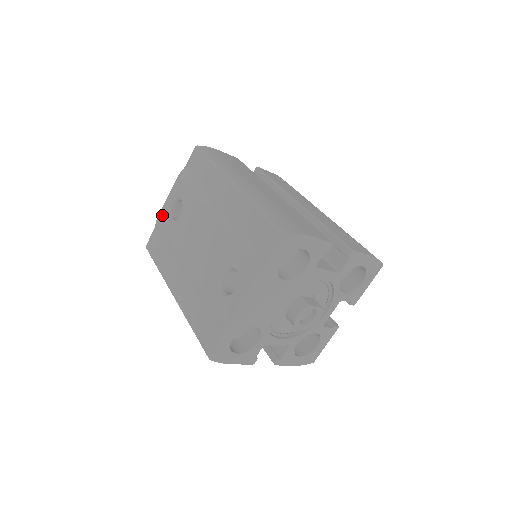
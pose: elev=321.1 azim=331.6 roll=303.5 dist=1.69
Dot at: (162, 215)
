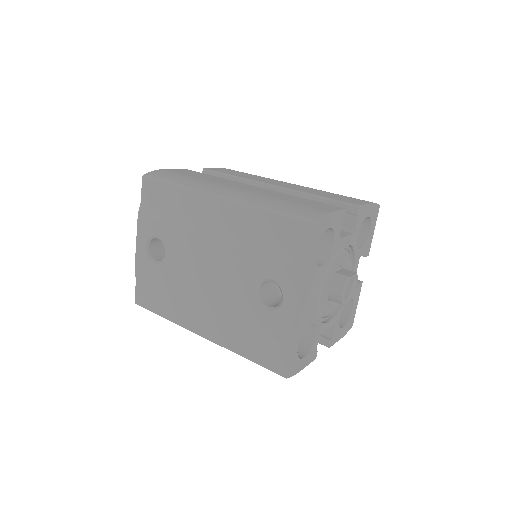
Dot at: (140, 263)
